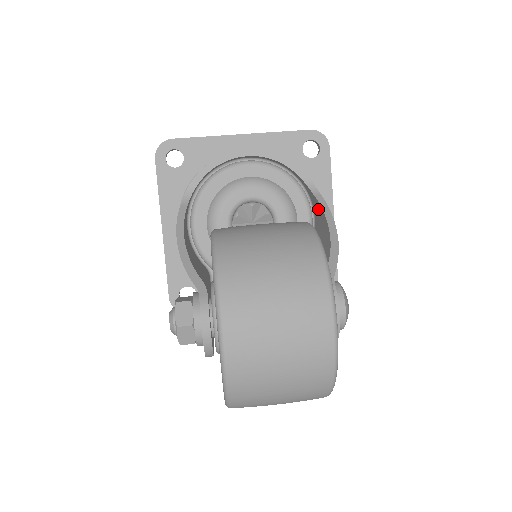
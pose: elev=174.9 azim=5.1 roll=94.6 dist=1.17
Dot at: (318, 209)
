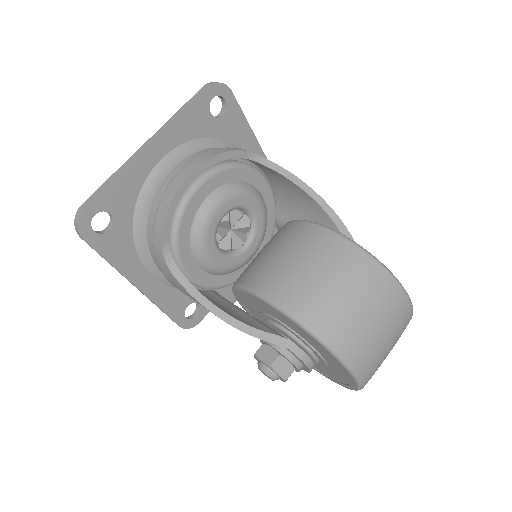
Dot at: (279, 177)
